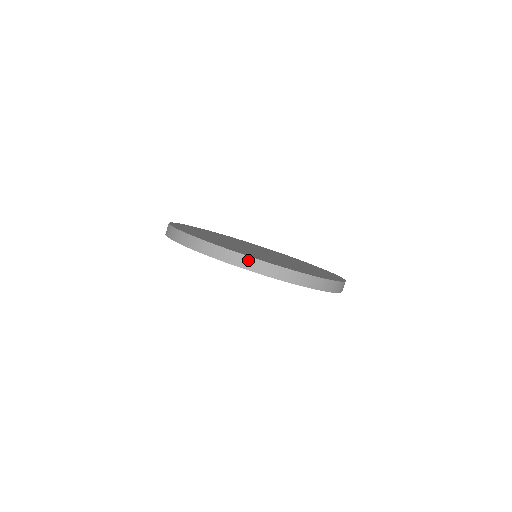
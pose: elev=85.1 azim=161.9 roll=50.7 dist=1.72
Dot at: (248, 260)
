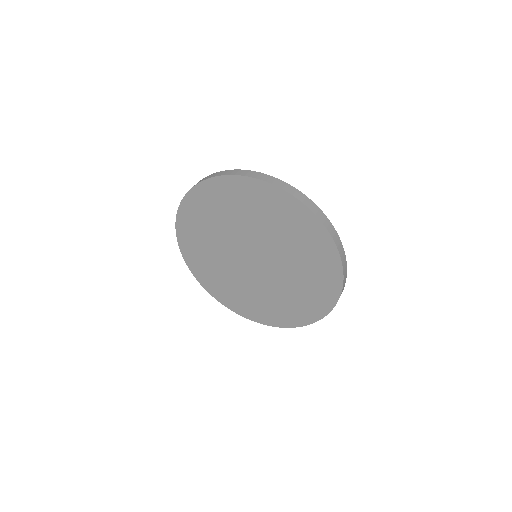
Dot at: (223, 172)
